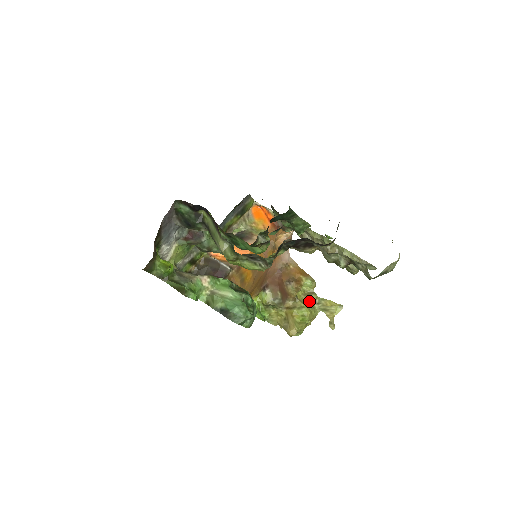
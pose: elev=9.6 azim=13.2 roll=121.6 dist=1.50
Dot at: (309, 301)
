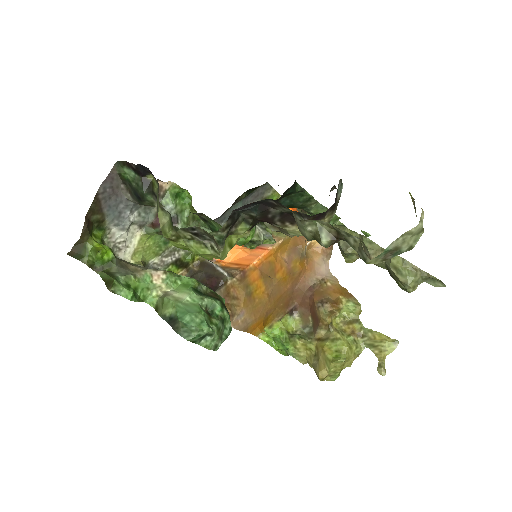
Dot at: (350, 332)
